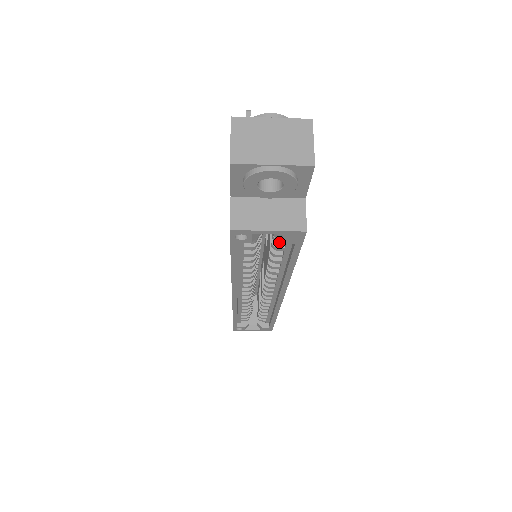
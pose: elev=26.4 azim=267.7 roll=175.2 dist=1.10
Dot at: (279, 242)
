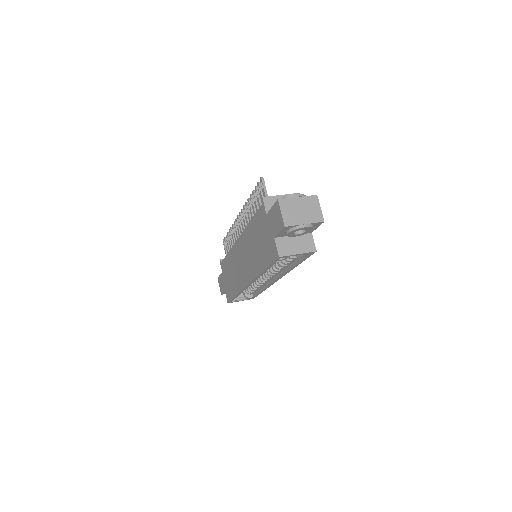
Dot at: occluded
